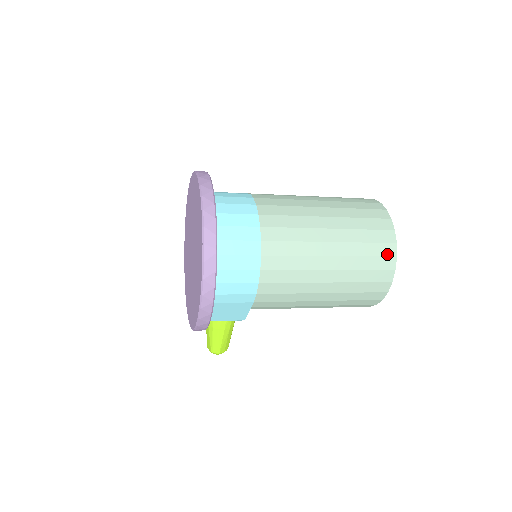
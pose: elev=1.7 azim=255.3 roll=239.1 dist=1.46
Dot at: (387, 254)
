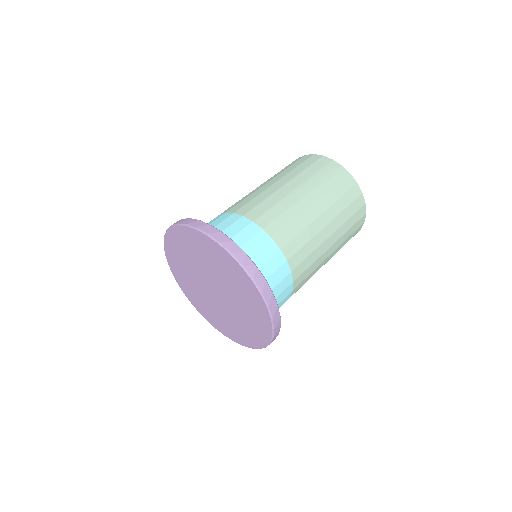
Dot at: (360, 225)
